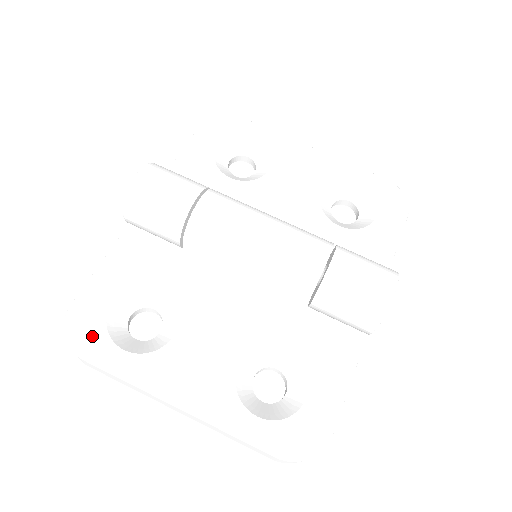
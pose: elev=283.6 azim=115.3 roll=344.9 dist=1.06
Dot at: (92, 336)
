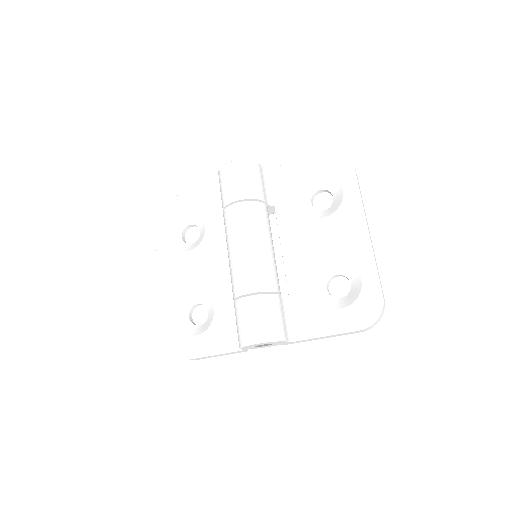
Dot at: (166, 218)
